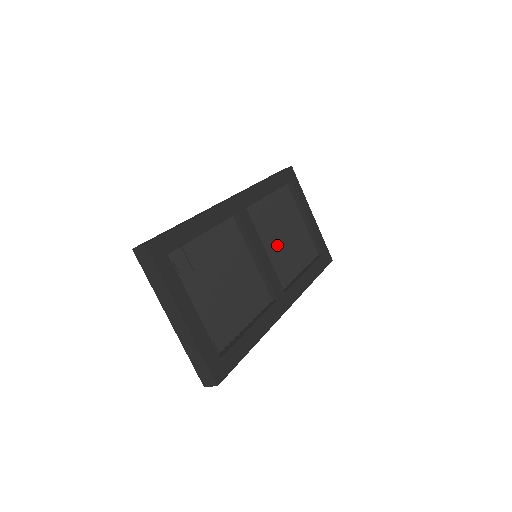
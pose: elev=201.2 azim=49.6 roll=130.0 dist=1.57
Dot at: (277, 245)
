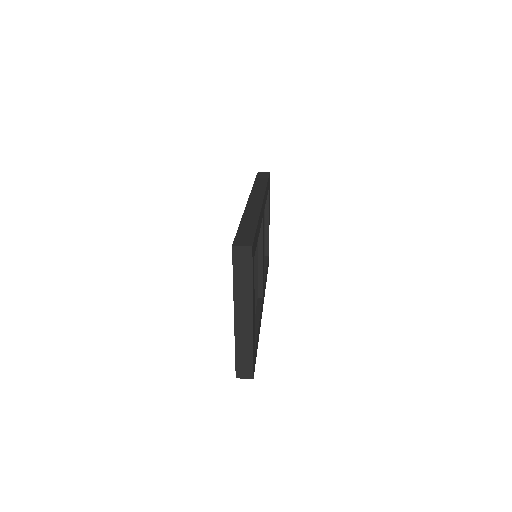
Dot at: occluded
